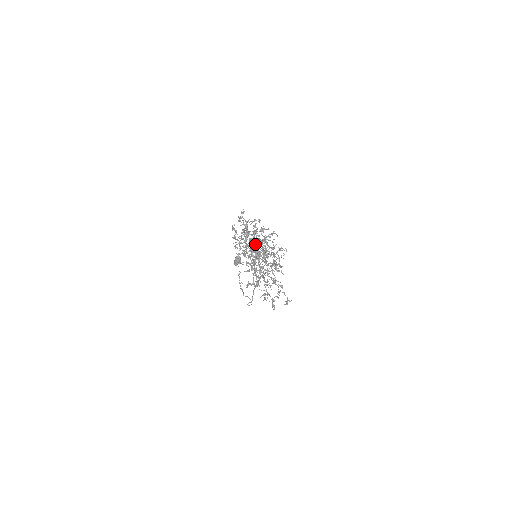
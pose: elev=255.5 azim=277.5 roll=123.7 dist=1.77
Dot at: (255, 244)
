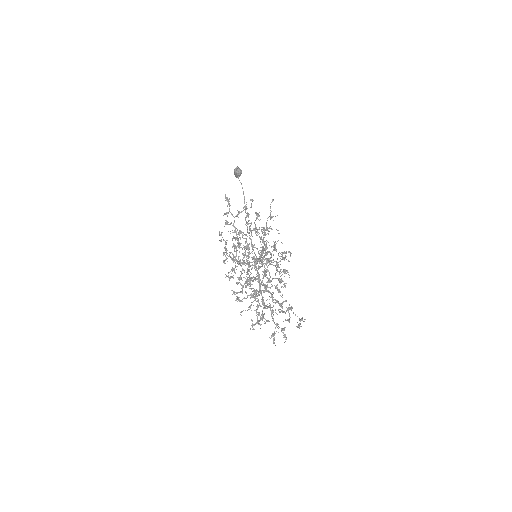
Dot at: (252, 249)
